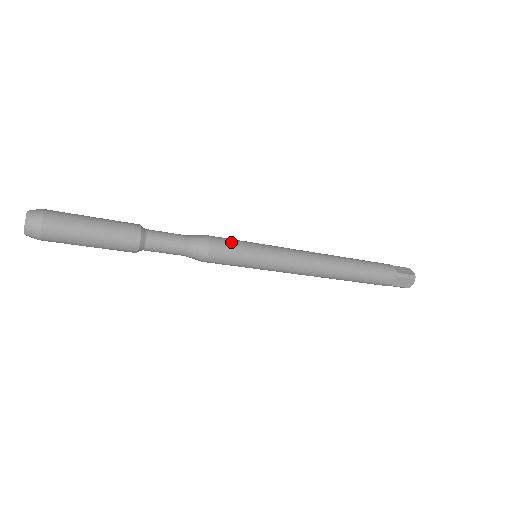
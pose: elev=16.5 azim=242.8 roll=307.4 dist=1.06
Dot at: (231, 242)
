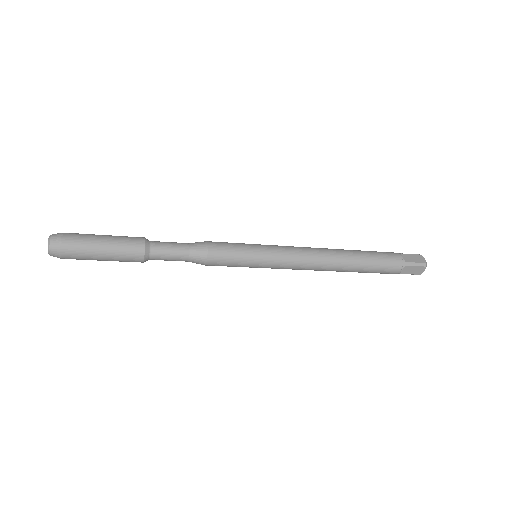
Dot at: (229, 247)
